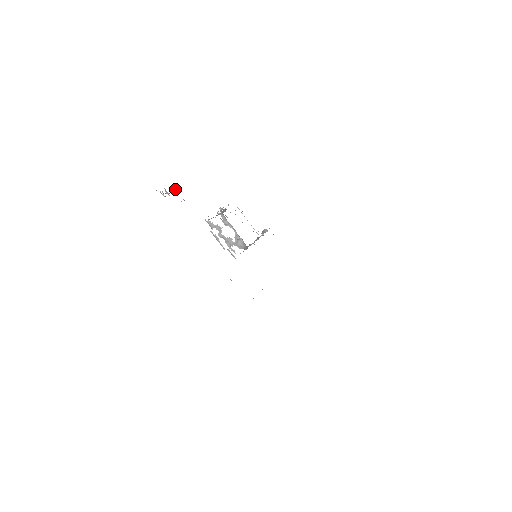
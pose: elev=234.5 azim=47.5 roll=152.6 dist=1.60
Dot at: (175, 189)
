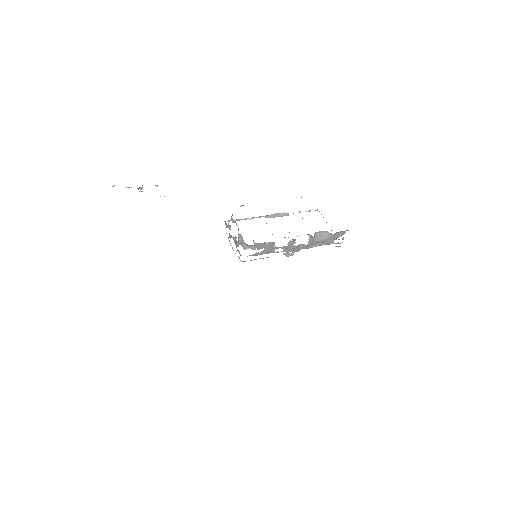
Dot at: (157, 185)
